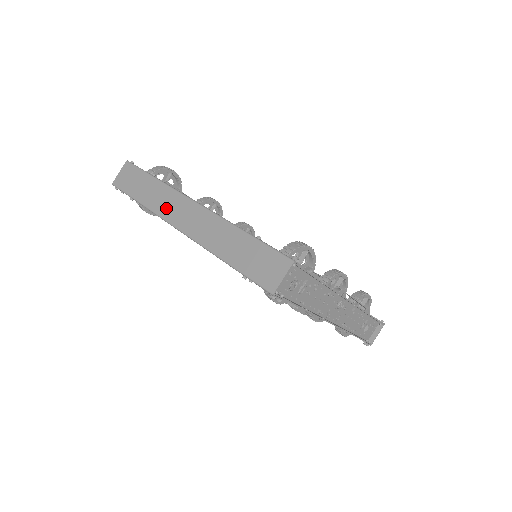
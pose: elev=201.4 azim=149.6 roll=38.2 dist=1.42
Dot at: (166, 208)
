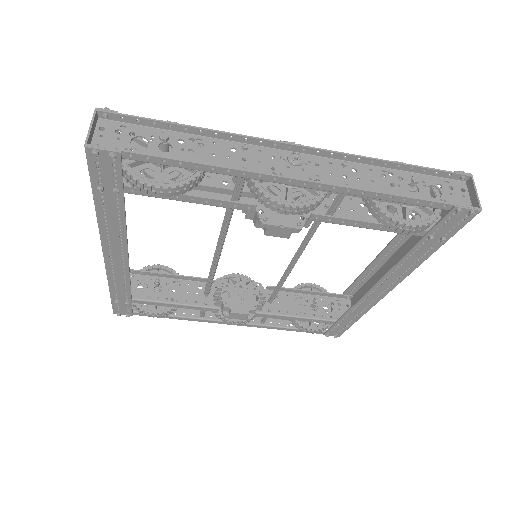
Dot at: occluded
